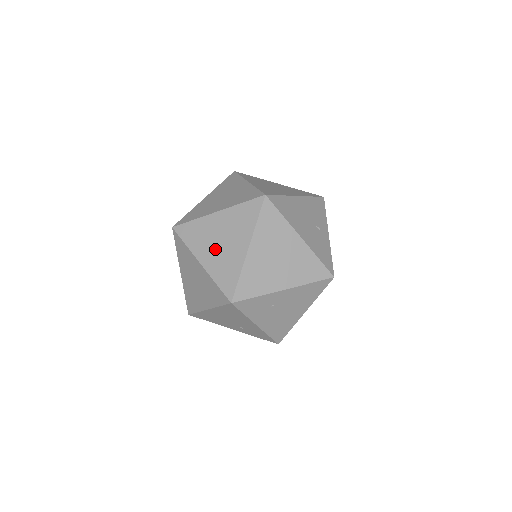
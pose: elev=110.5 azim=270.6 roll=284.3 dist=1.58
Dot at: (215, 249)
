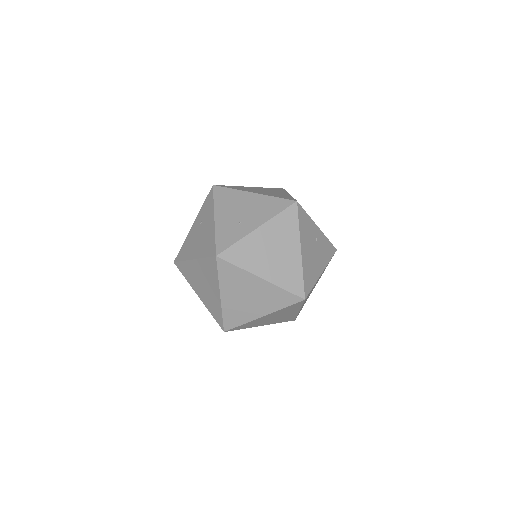
Dot at: occluded
